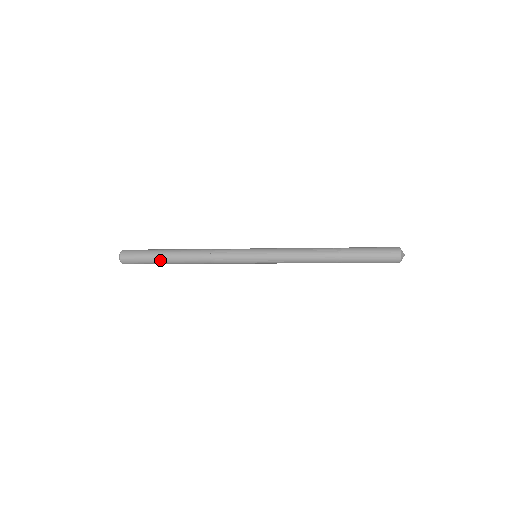
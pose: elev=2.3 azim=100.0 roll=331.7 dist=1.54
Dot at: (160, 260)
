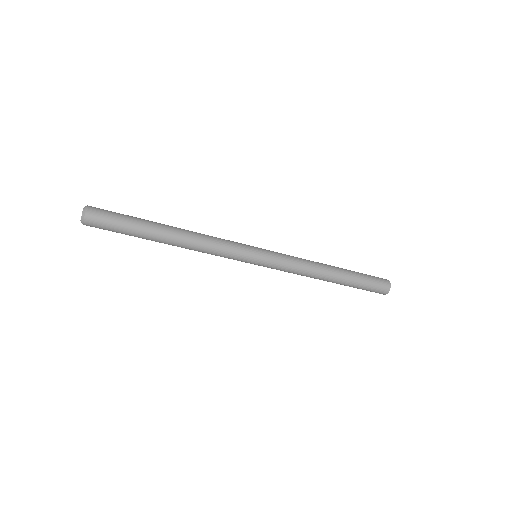
Dot at: (145, 221)
